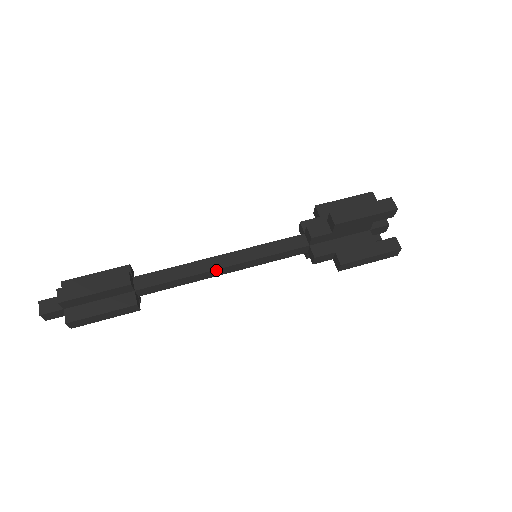
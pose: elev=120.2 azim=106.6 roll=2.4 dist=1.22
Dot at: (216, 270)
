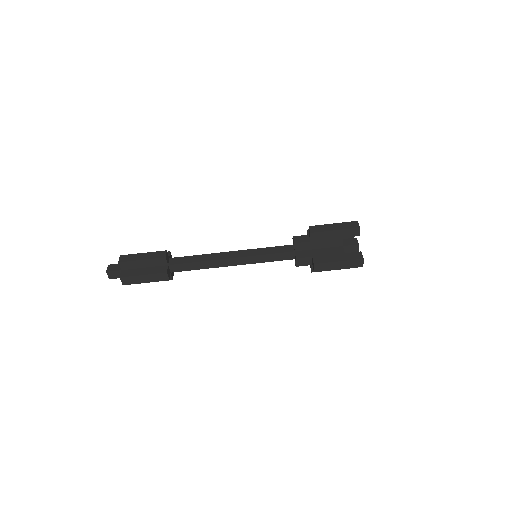
Dot at: (226, 266)
